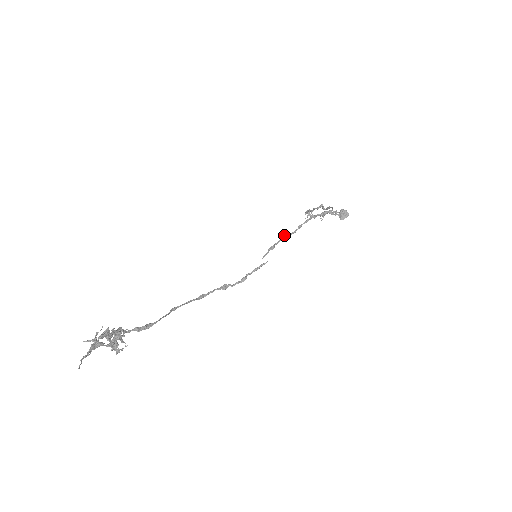
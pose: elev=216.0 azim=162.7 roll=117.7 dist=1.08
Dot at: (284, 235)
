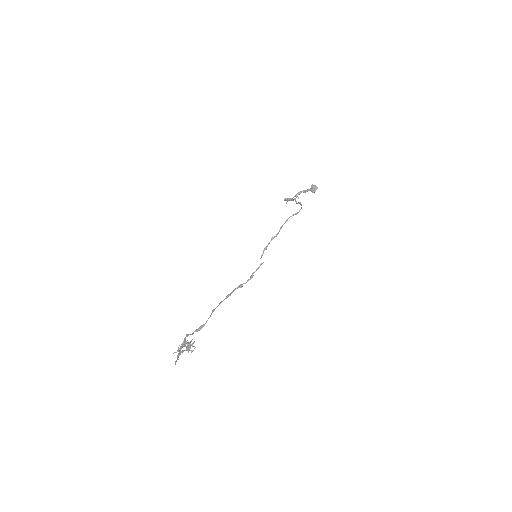
Dot at: (272, 238)
